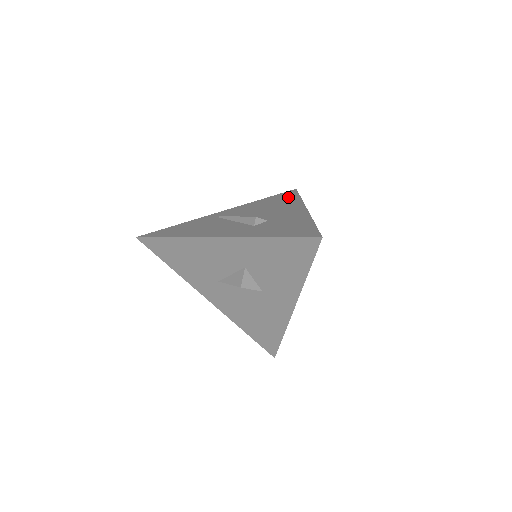
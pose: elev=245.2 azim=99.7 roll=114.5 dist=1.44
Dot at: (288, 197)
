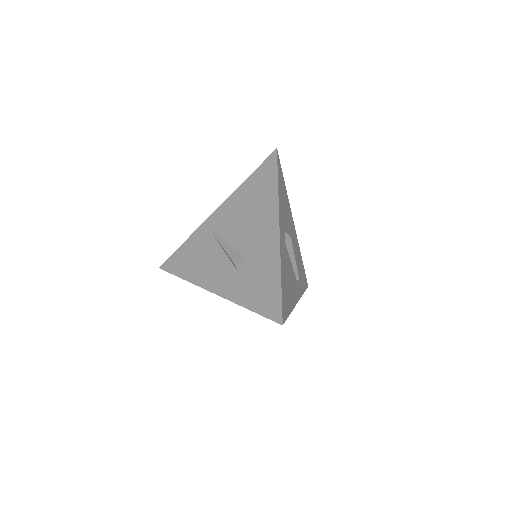
Dot at: (267, 182)
